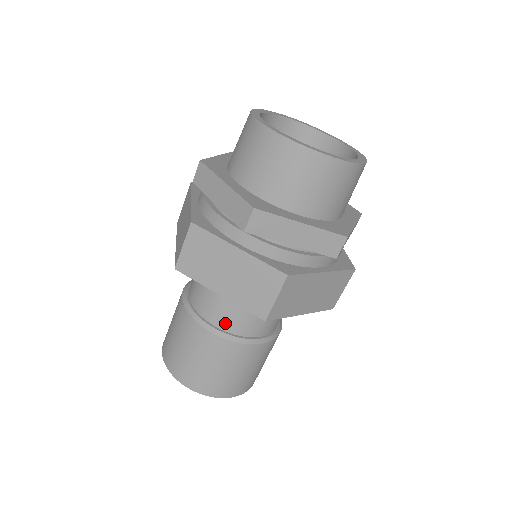
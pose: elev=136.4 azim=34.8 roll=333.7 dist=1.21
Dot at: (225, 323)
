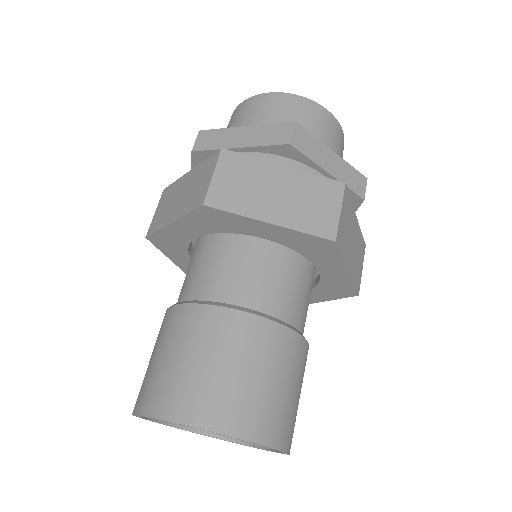
Dot at: (261, 301)
